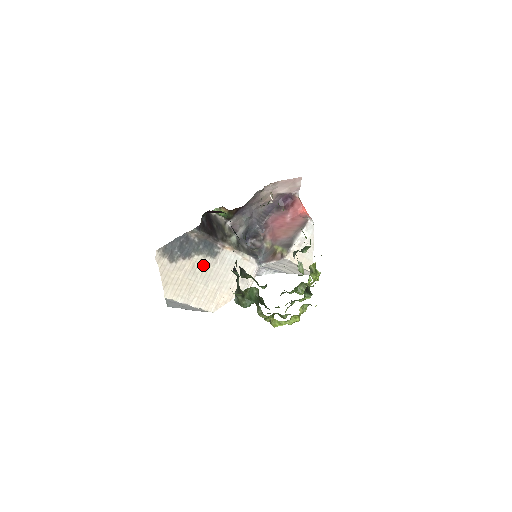
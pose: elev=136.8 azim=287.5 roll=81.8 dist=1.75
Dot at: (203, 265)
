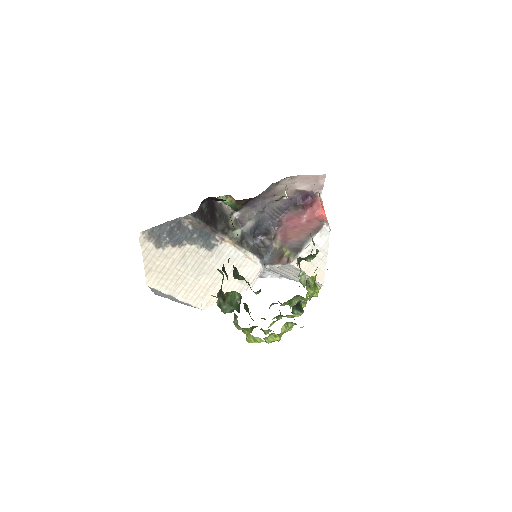
Dot at: (196, 256)
